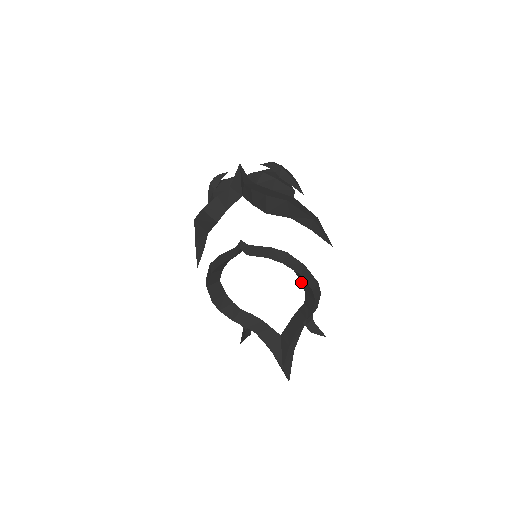
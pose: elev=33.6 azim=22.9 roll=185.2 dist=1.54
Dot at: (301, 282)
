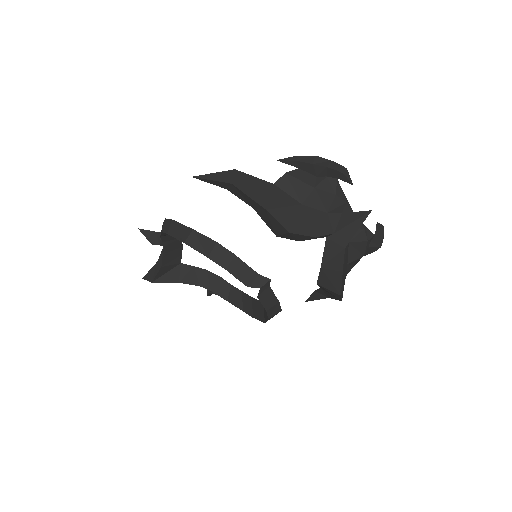
Dot at: (254, 298)
